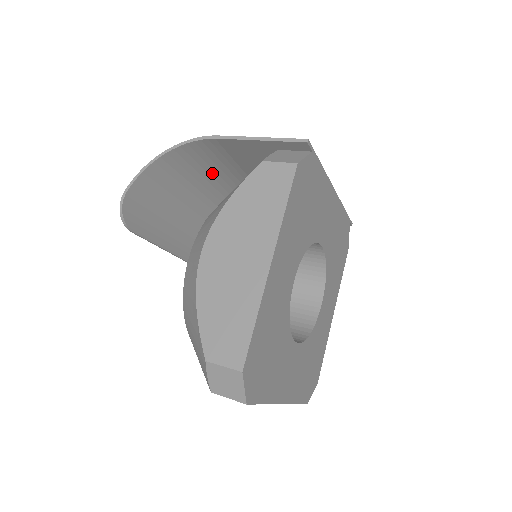
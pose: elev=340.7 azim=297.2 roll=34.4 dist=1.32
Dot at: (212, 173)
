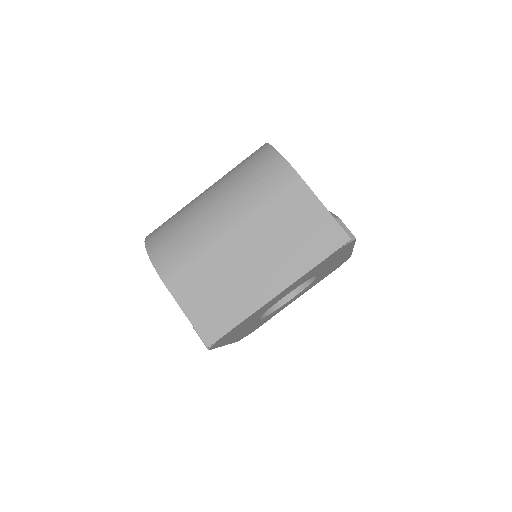
Dot at: (191, 231)
